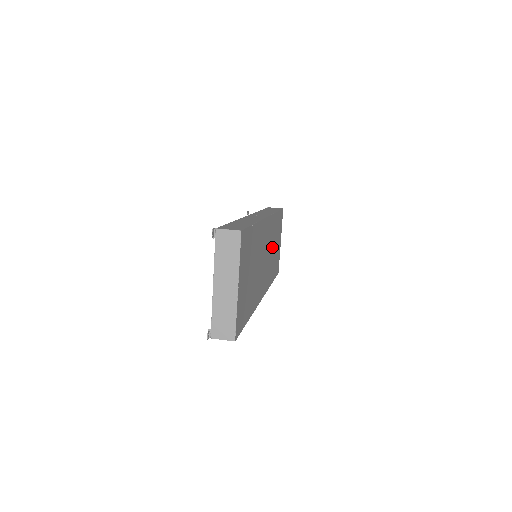
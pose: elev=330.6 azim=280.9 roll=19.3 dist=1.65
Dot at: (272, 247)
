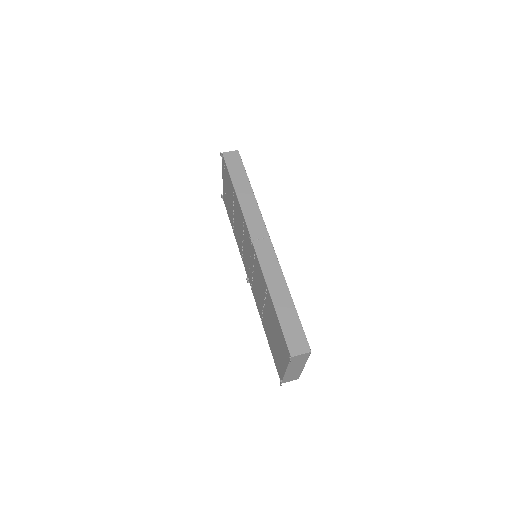
Dot at: occluded
